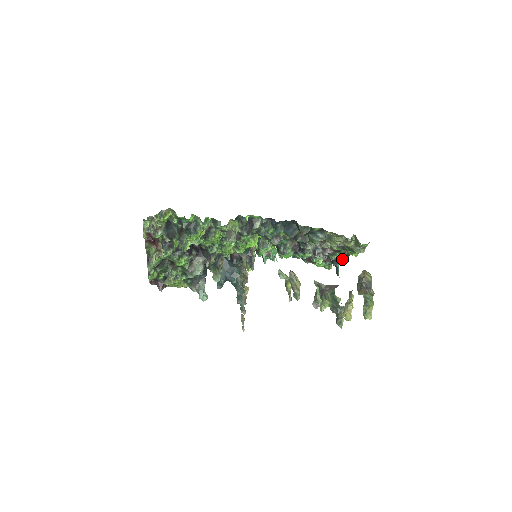
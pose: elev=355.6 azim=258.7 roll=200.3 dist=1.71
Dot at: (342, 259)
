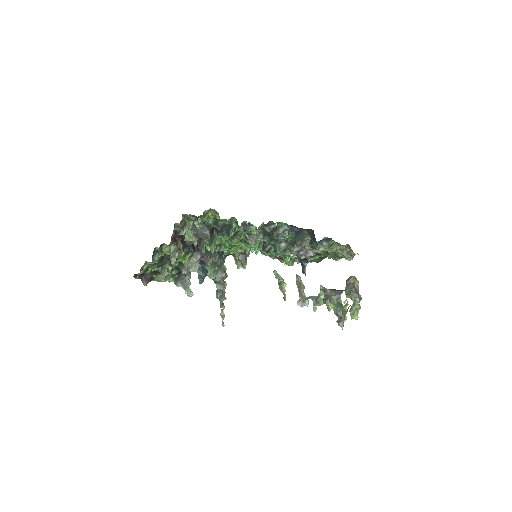
Dot at: (316, 260)
